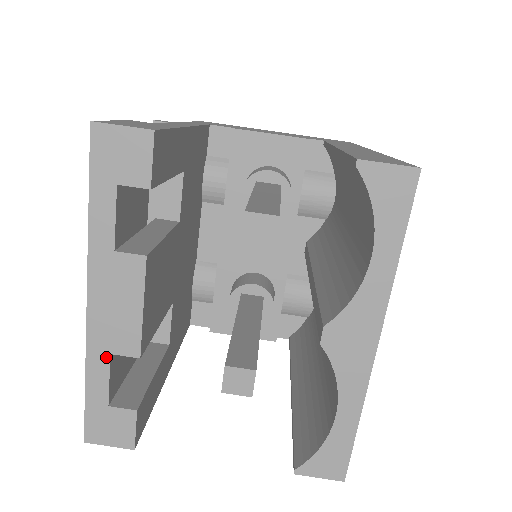
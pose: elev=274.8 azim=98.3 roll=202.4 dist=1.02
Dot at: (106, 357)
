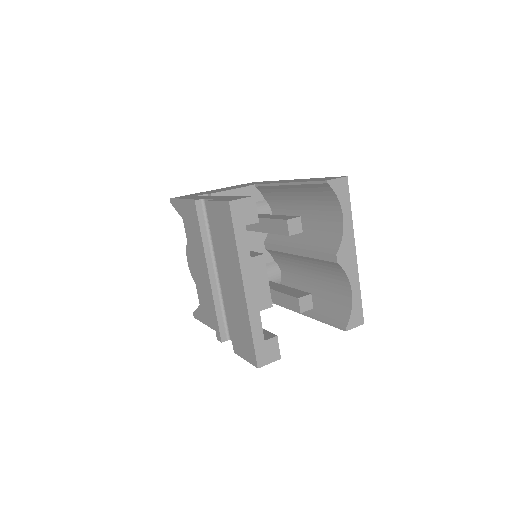
Dot at: (258, 314)
